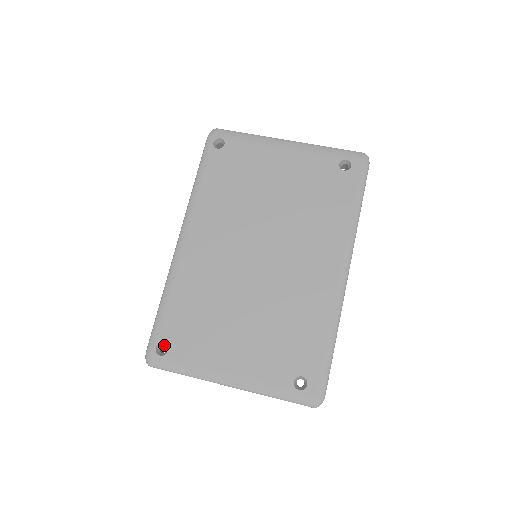
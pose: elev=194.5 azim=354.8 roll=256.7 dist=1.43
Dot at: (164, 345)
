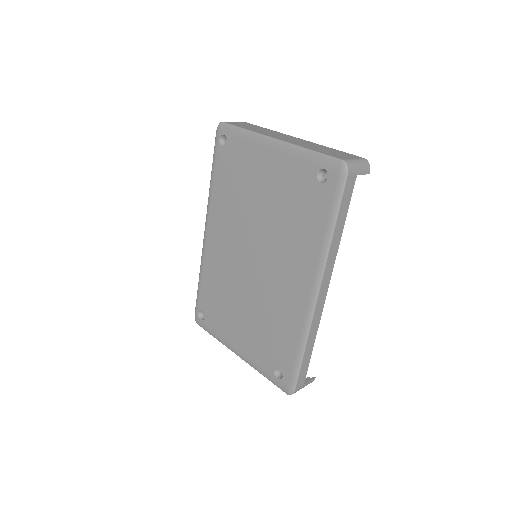
Dot at: occluded
